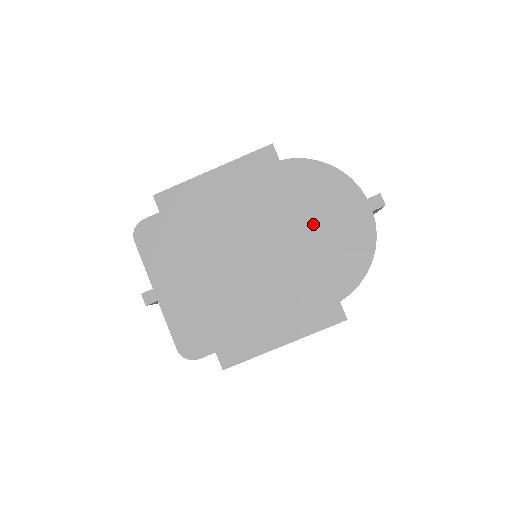
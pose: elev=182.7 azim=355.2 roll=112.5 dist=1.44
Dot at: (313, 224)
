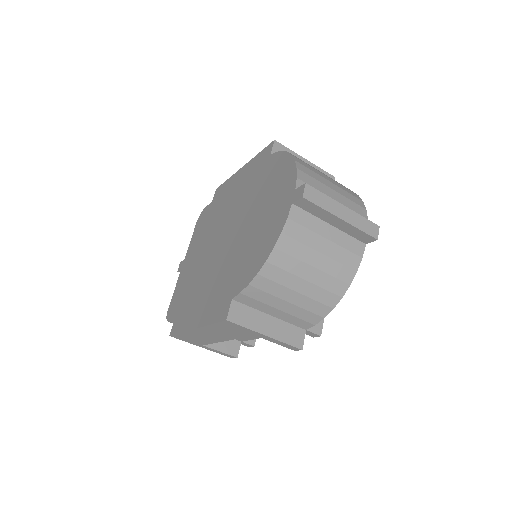
Dot at: (257, 215)
